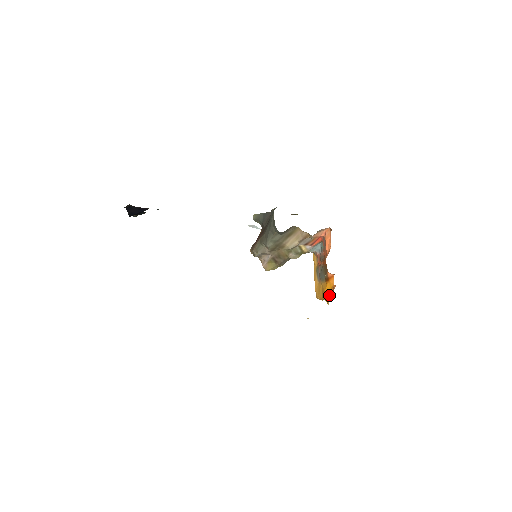
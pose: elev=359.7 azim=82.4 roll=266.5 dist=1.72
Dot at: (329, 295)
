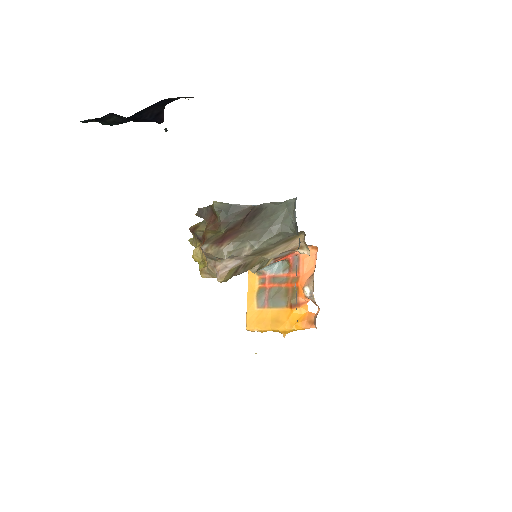
Dot at: (299, 324)
